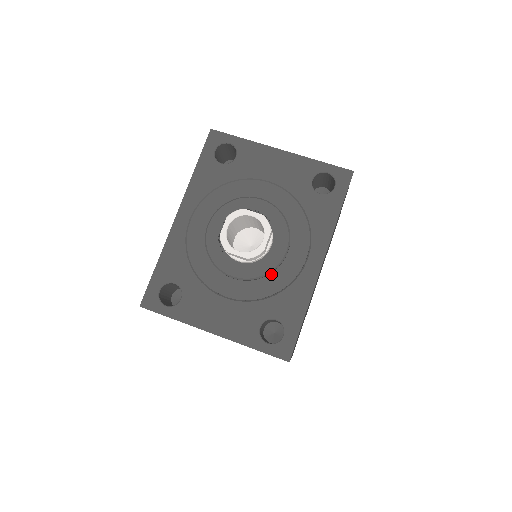
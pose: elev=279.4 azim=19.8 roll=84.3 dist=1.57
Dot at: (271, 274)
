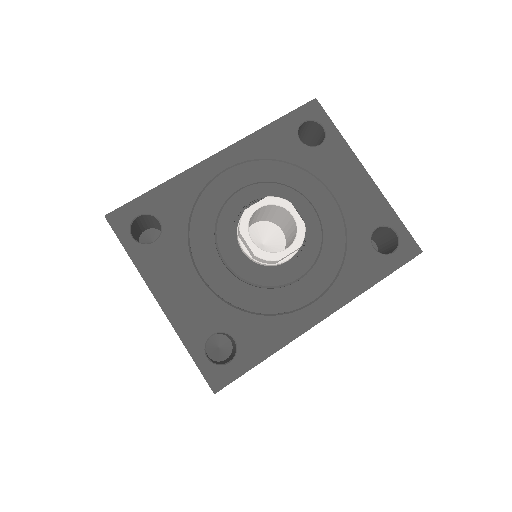
Dot at: (265, 289)
